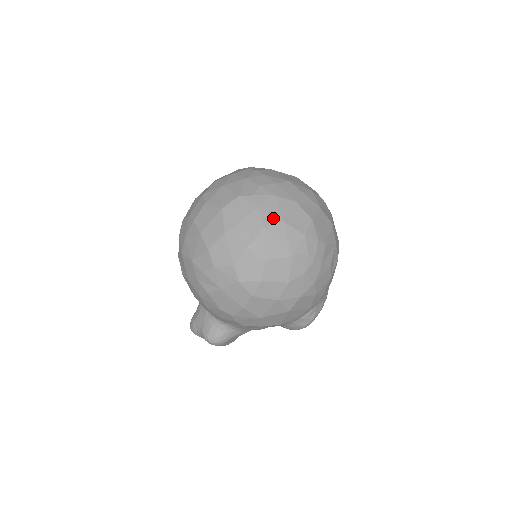
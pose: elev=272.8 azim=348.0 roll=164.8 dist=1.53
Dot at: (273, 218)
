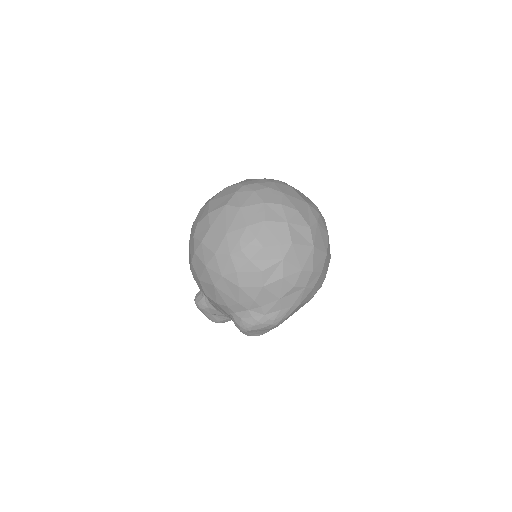
Dot at: (237, 202)
